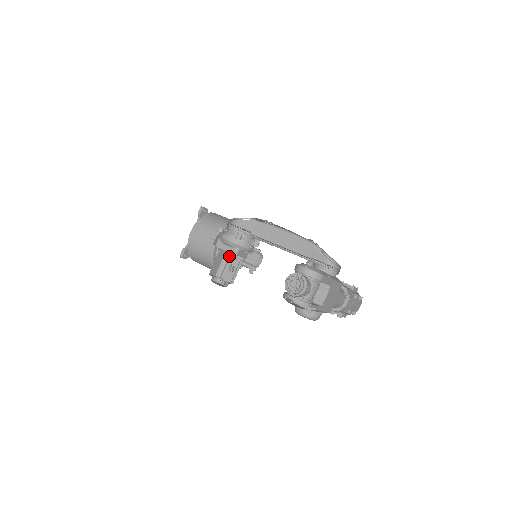
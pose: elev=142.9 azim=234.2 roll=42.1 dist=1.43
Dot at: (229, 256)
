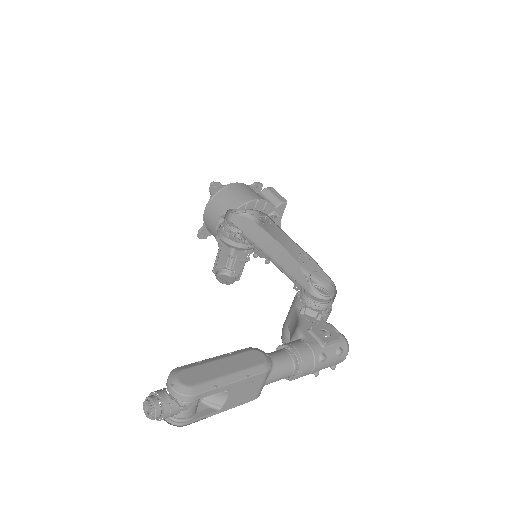
Dot at: occluded
